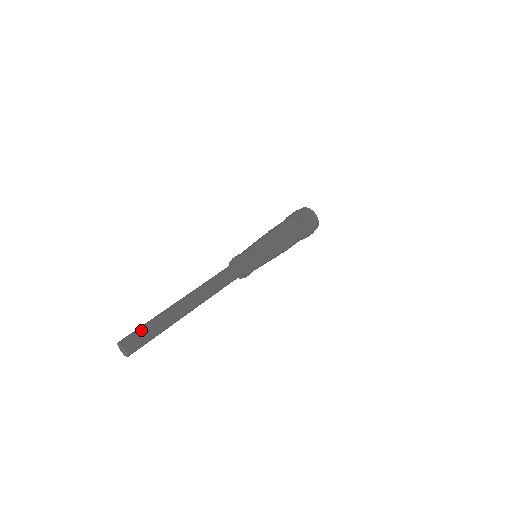
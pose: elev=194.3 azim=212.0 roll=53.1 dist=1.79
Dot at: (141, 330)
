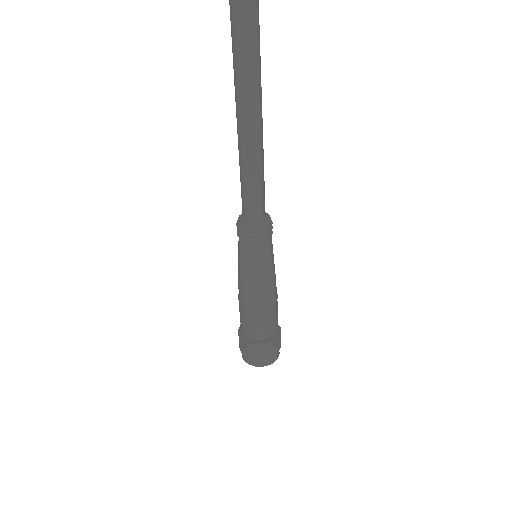
Dot at: occluded
